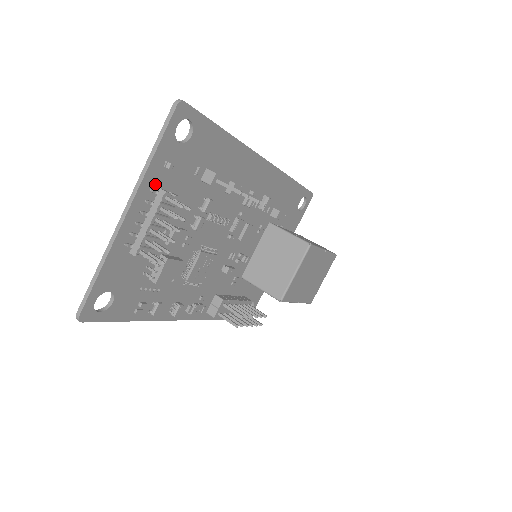
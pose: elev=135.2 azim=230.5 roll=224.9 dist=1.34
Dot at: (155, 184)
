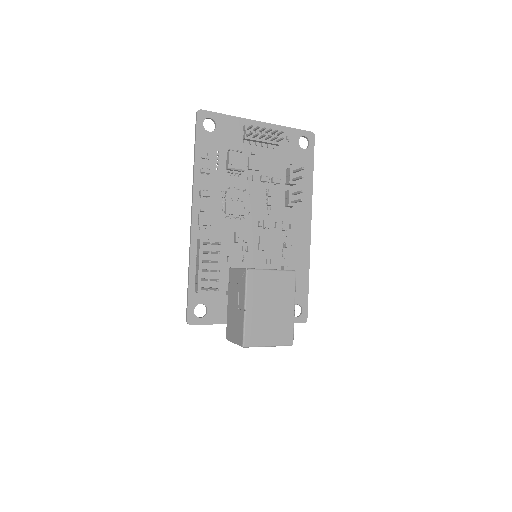
Dot at: occluded
